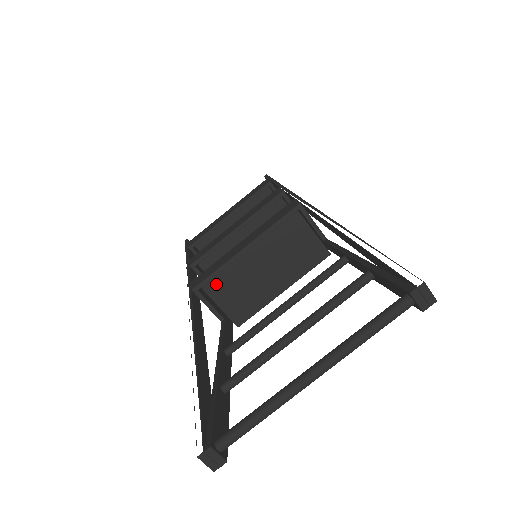
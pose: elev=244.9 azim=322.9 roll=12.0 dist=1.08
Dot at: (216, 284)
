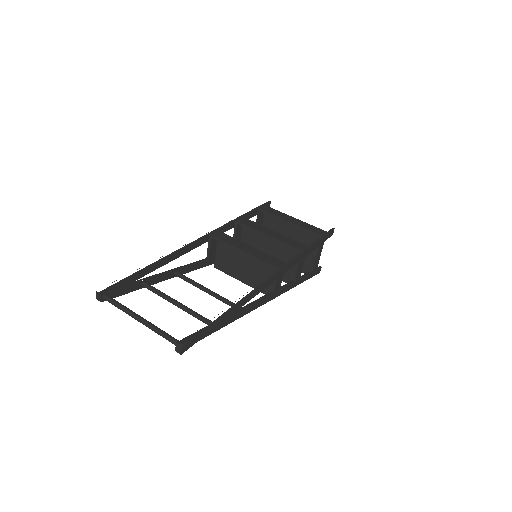
Dot at: (224, 244)
